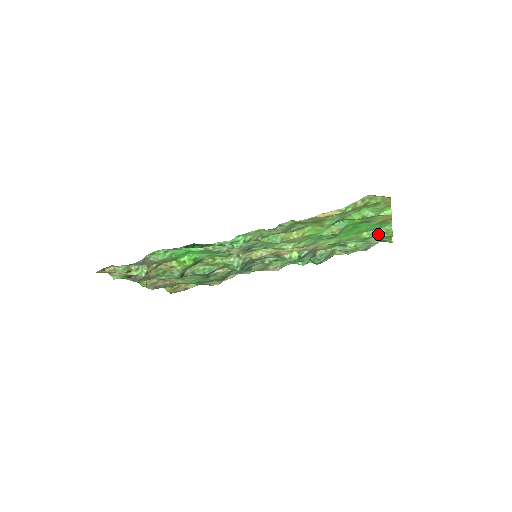
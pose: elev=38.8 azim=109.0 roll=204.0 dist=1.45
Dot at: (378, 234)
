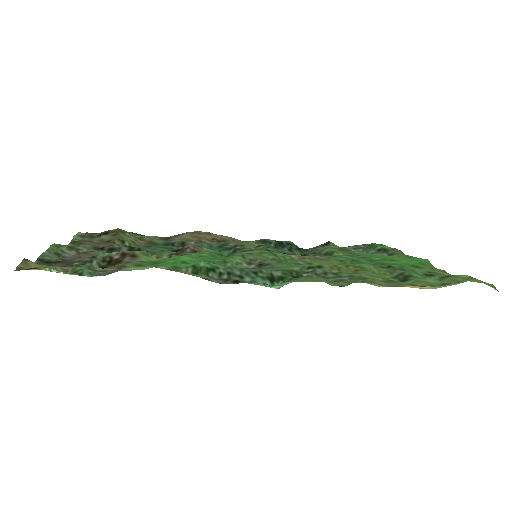
Dot at: occluded
